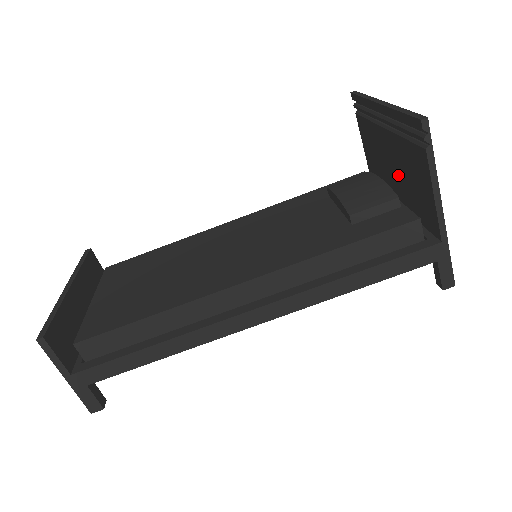
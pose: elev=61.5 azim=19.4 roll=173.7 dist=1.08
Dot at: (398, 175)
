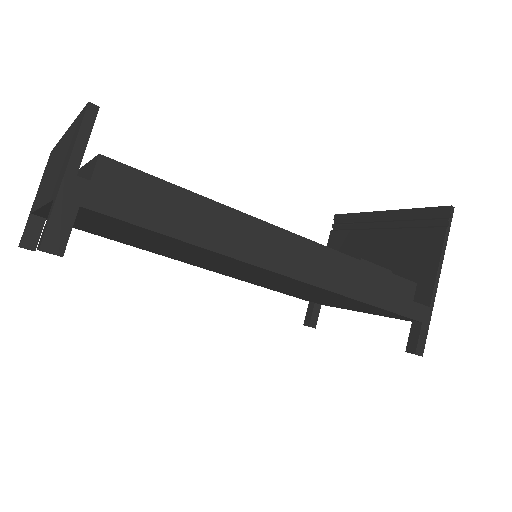
Dot at: occluded
